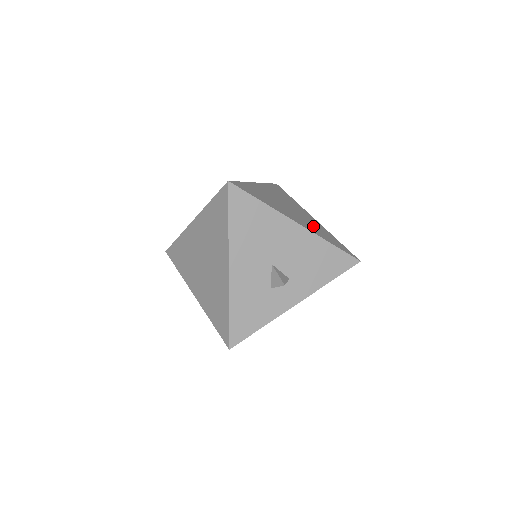
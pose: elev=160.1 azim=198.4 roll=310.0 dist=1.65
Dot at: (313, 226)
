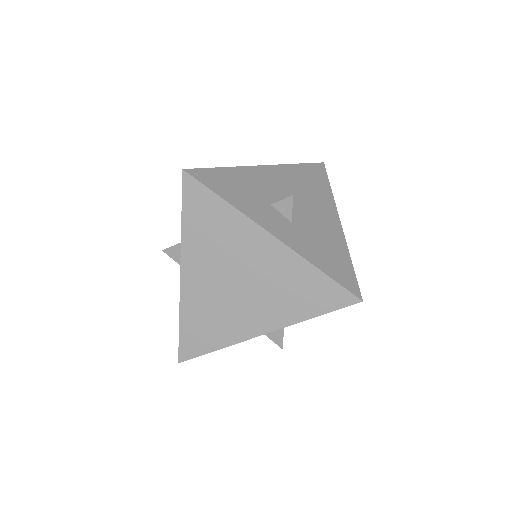
Dot at: occluded
